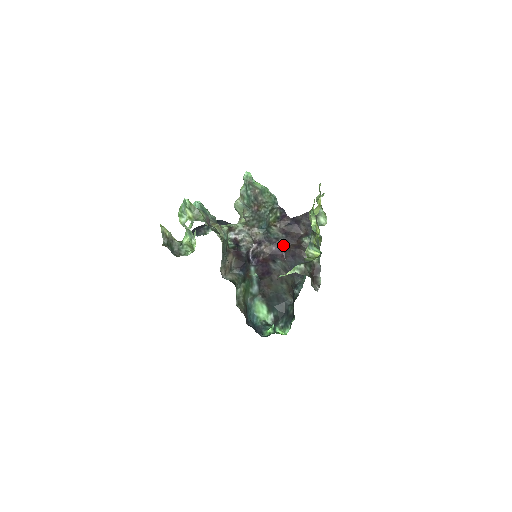
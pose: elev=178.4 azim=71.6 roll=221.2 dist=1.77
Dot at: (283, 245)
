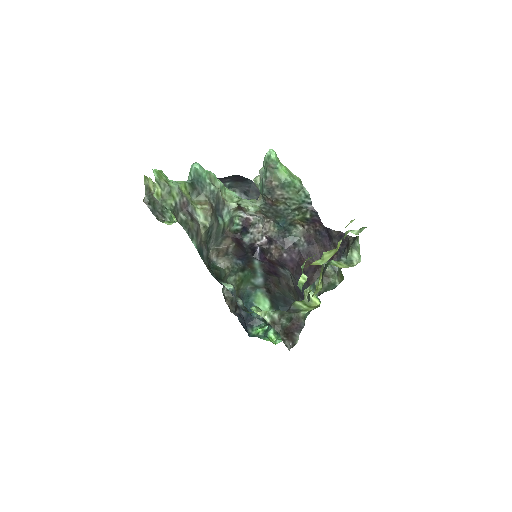
Dot at: (298, 256)
